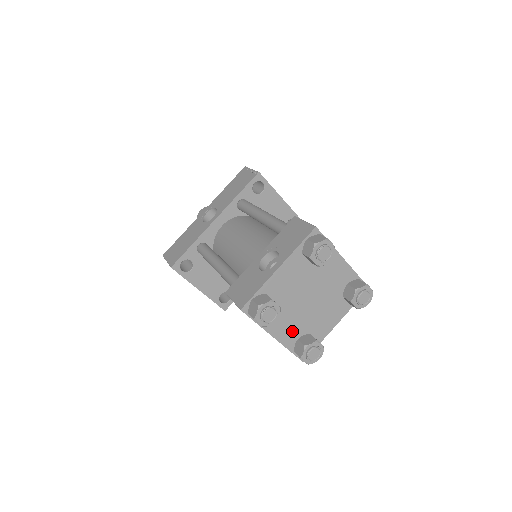
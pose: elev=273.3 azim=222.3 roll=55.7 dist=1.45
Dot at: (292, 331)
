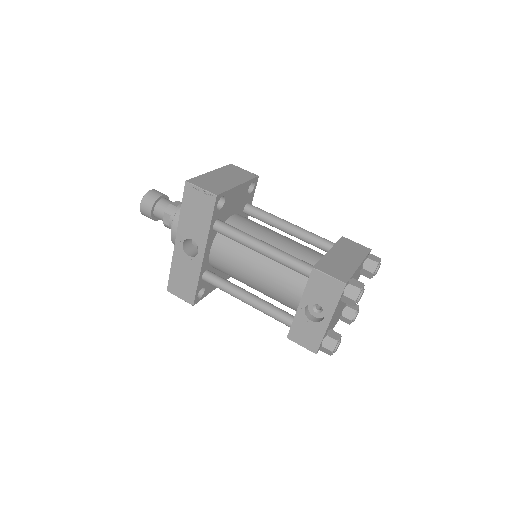
Dot at: occluded
